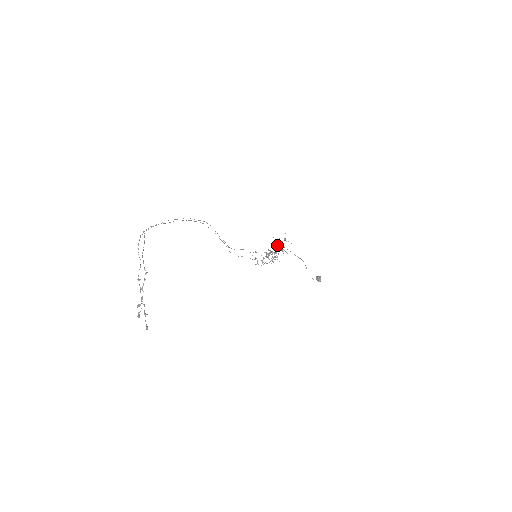
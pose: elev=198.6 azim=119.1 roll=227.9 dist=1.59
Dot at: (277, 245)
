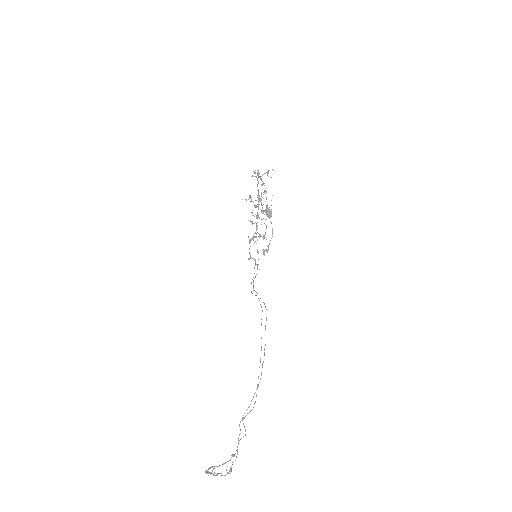
Dot at: occluded
